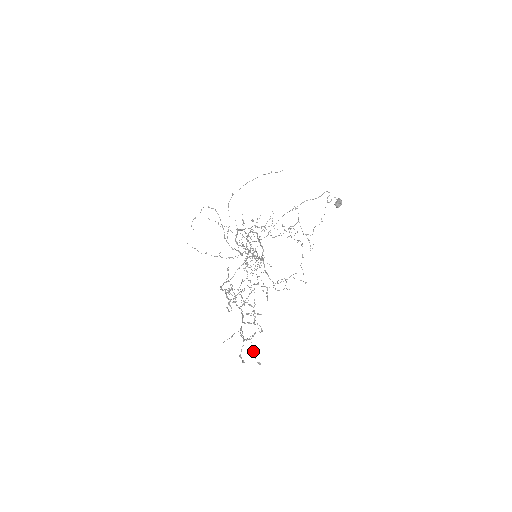
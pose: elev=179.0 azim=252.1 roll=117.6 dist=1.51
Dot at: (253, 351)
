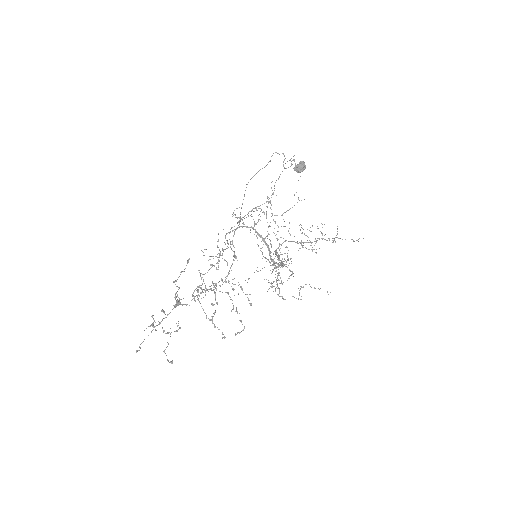
Dot at: (167, 346)
